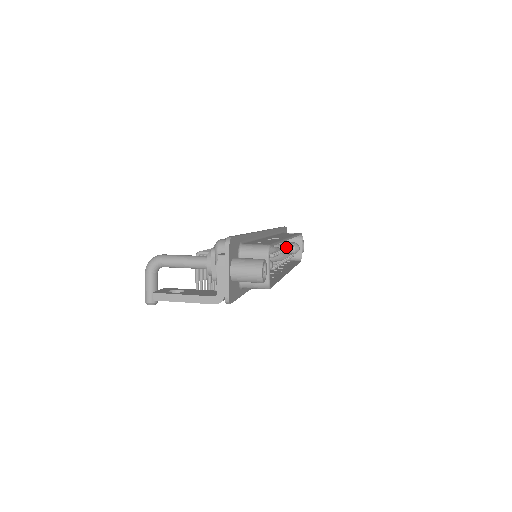
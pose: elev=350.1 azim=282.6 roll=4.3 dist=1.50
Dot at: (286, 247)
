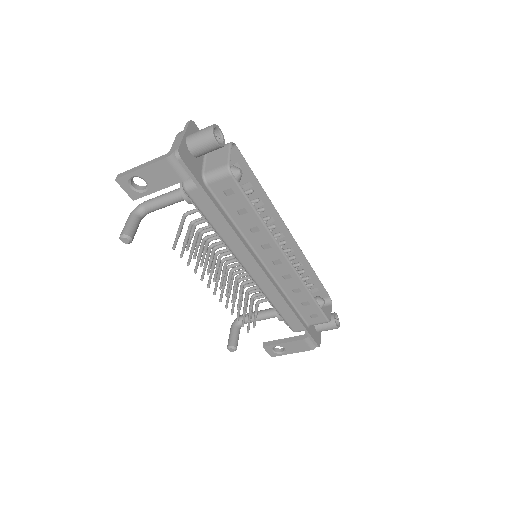
Dot at: (289, 248)
